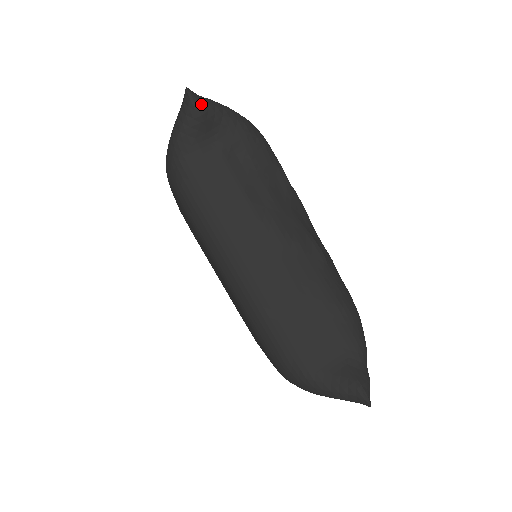
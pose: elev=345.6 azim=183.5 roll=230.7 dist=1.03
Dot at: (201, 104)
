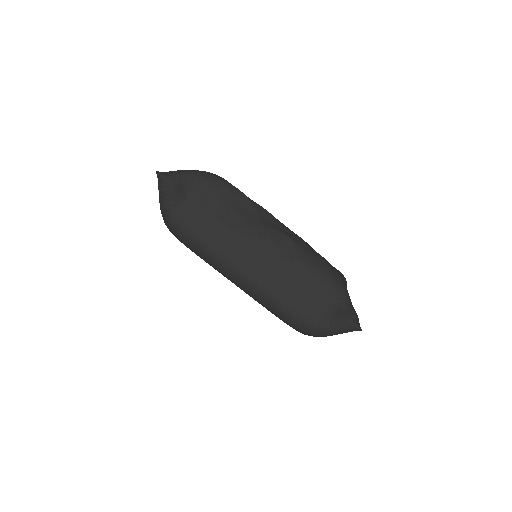
Dot at: (170, 178)
